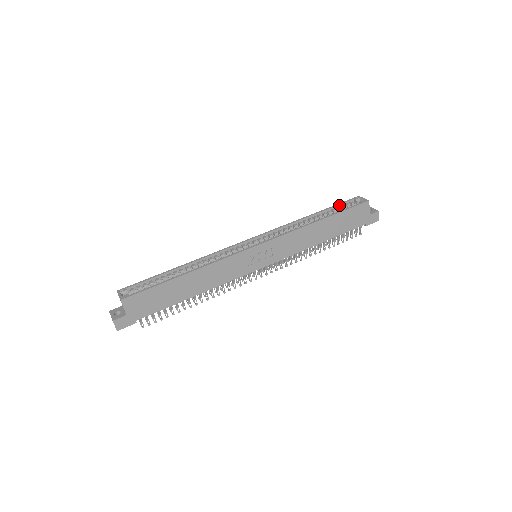
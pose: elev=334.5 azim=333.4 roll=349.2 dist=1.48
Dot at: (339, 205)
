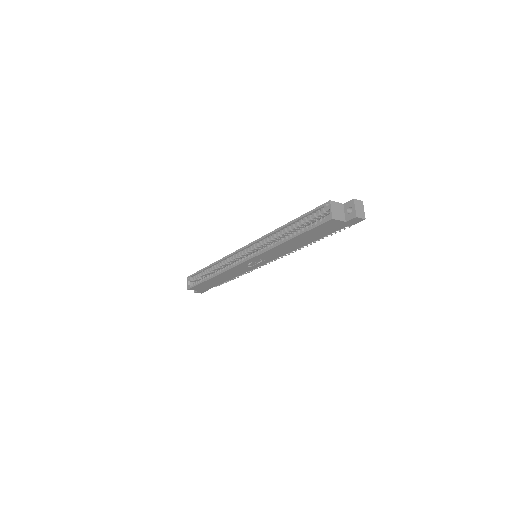
Dot at: (310, 213)
